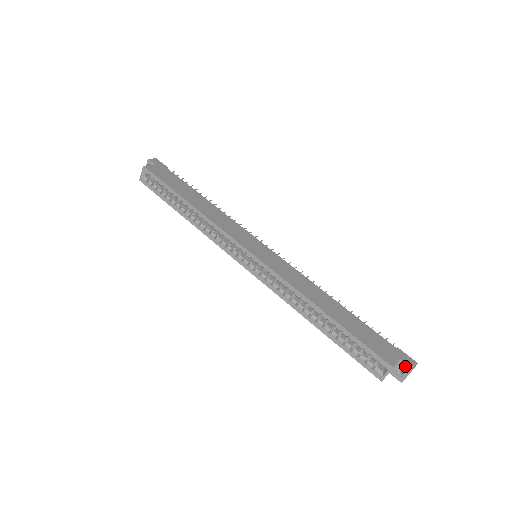
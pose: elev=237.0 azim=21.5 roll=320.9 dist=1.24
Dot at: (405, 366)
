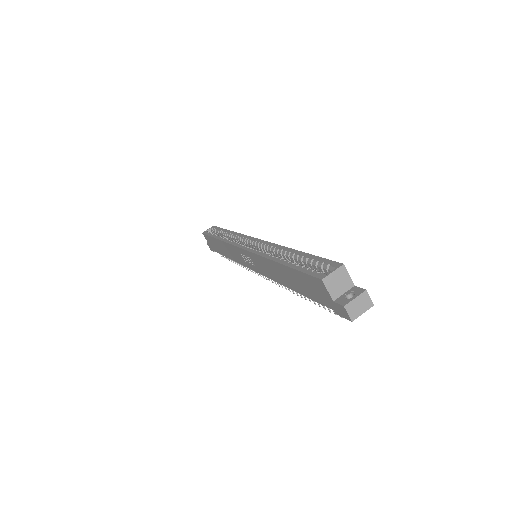
Dot at: (357, 290)
